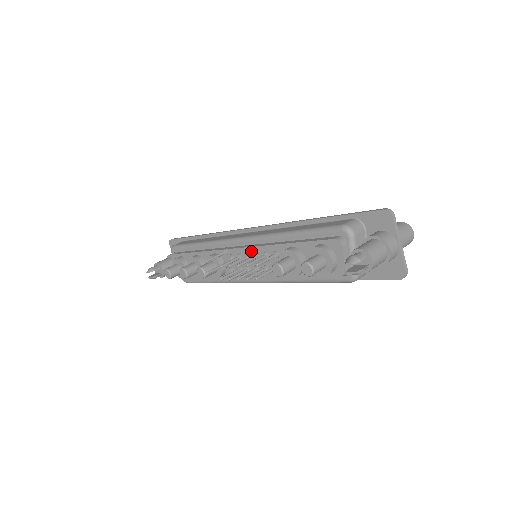
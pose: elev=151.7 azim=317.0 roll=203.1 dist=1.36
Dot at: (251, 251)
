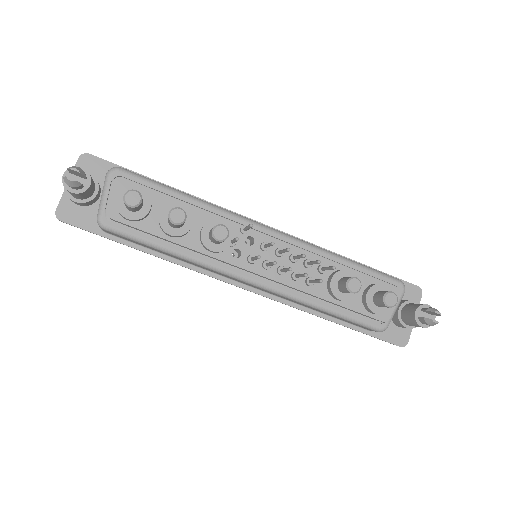
Dot at: occluded
